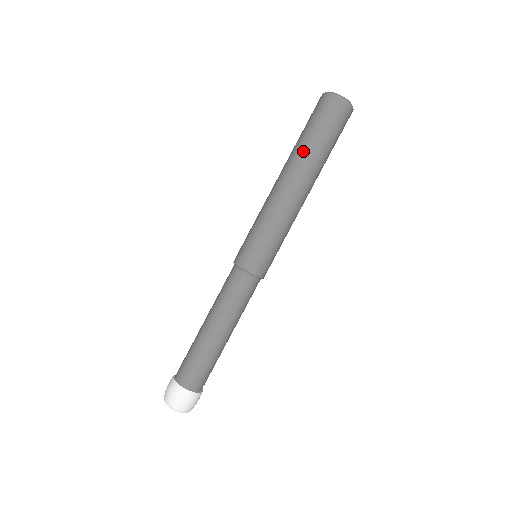
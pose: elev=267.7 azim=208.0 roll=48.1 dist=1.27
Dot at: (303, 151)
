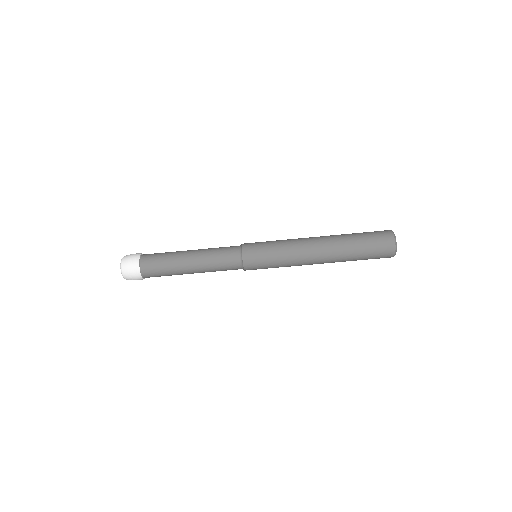
Dot at: (345, 251)
